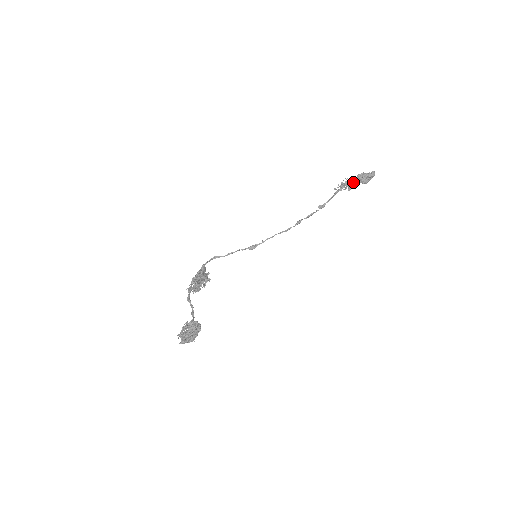
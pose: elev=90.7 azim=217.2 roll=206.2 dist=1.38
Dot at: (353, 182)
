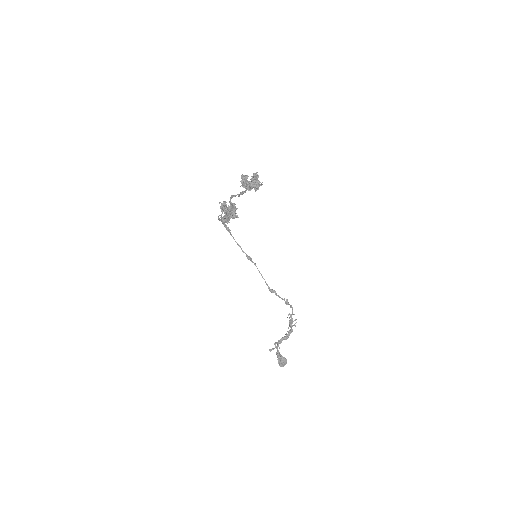
Dot at: (287, 337)
